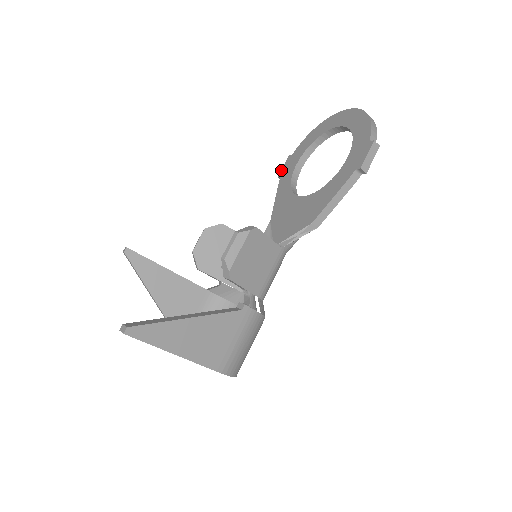
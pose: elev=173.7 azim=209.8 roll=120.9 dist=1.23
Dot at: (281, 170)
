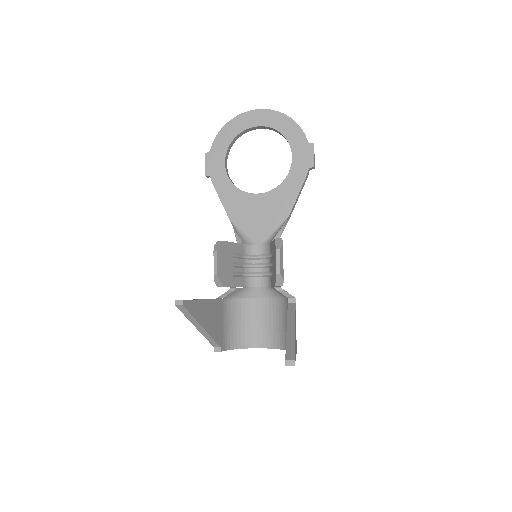
Dot at: (205, 168)
